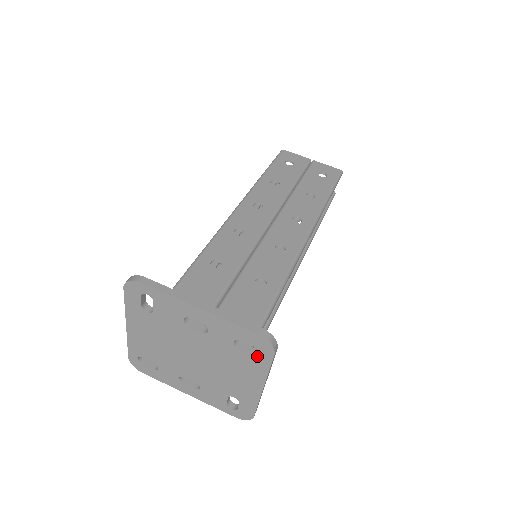
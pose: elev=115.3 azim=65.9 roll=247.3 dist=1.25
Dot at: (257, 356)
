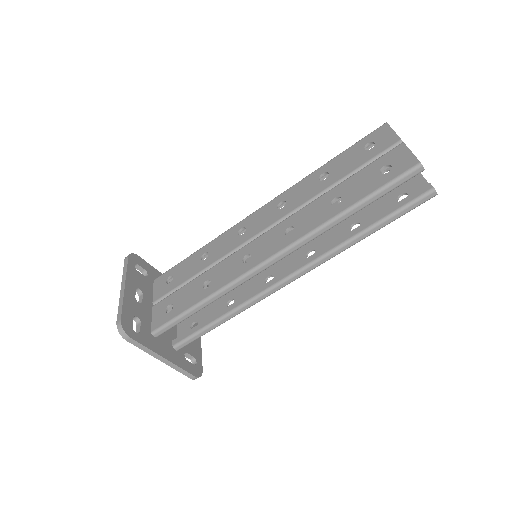
Dot at: occluded
